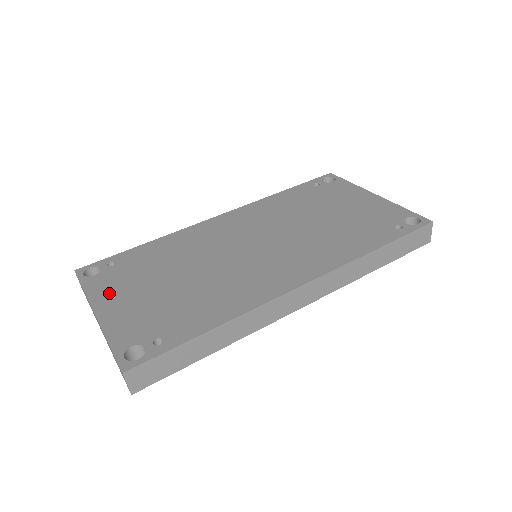
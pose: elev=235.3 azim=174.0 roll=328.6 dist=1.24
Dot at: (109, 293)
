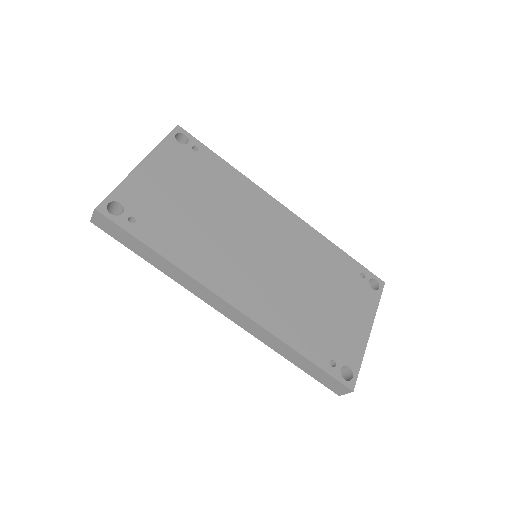
Dot at: (165, 162)
